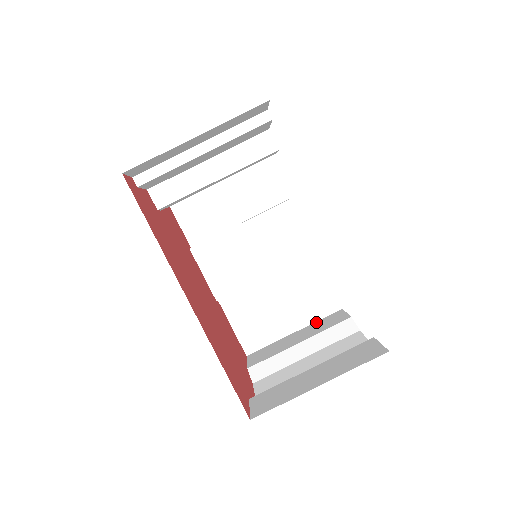
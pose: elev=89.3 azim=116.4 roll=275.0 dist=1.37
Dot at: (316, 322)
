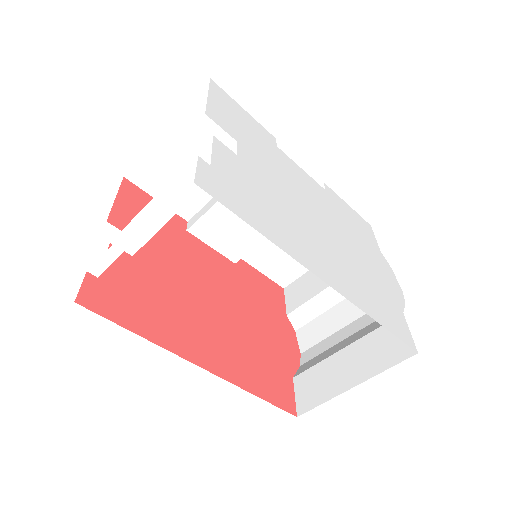
Dot at: occluded
